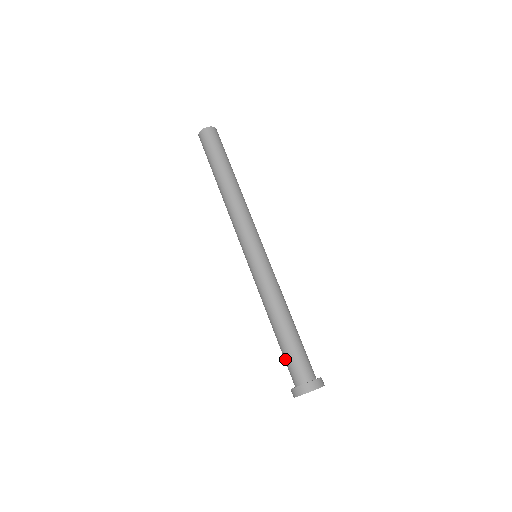
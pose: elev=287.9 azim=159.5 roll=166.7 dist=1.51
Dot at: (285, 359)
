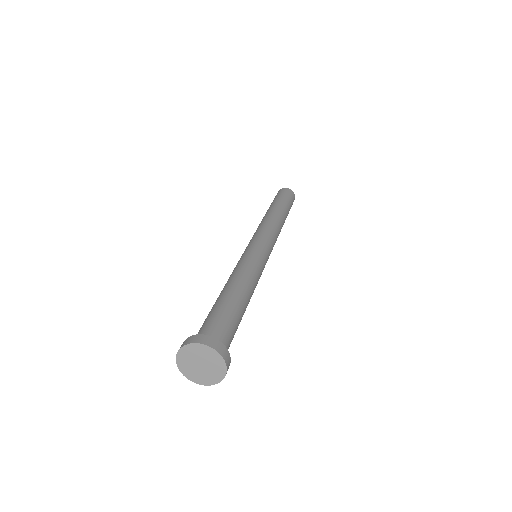
Dot at: (207, 317)
